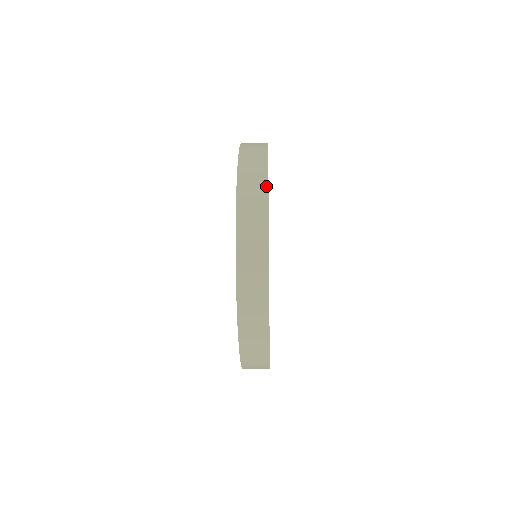
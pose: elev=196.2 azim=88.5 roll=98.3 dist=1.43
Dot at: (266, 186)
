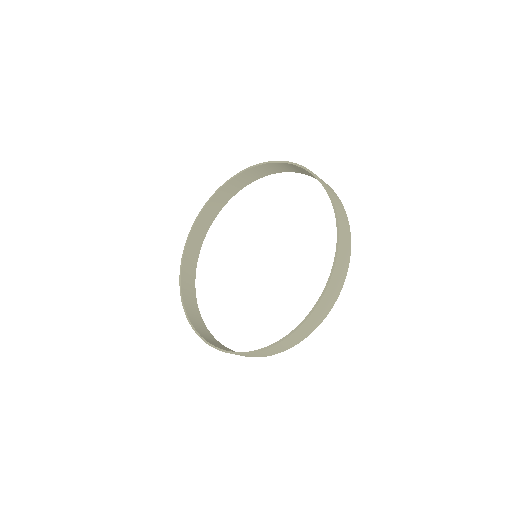
Dot at: occluded
